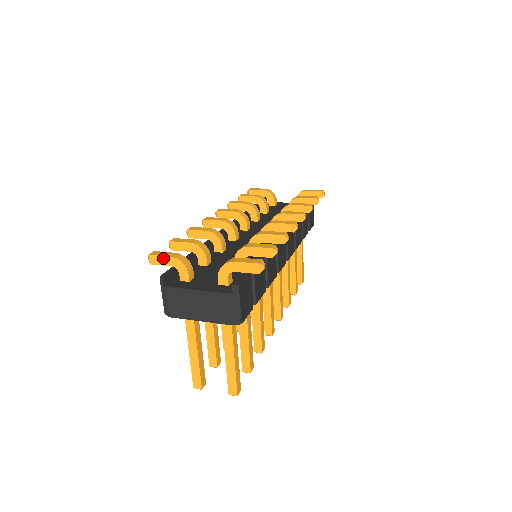
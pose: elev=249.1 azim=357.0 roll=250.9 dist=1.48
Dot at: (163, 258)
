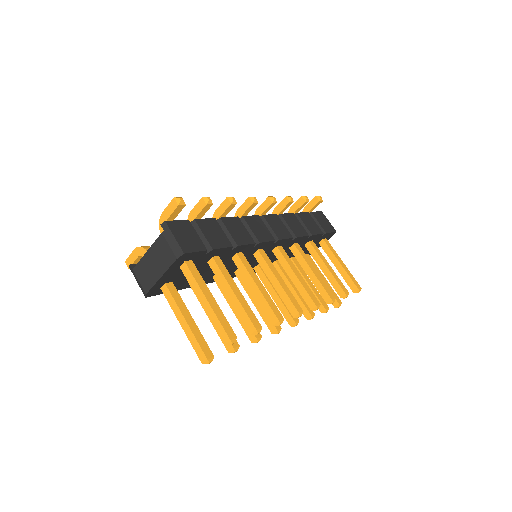
Dot at: (132, 255)
